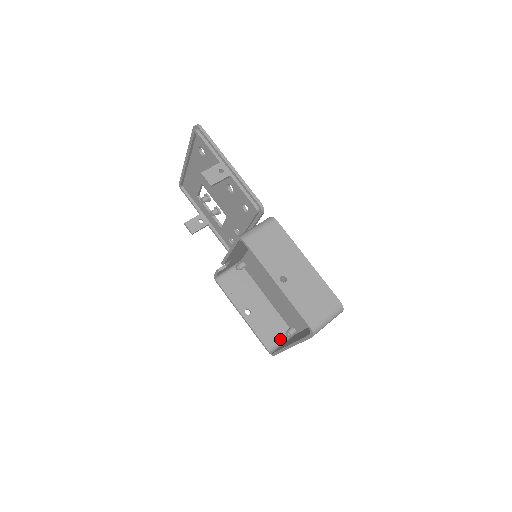
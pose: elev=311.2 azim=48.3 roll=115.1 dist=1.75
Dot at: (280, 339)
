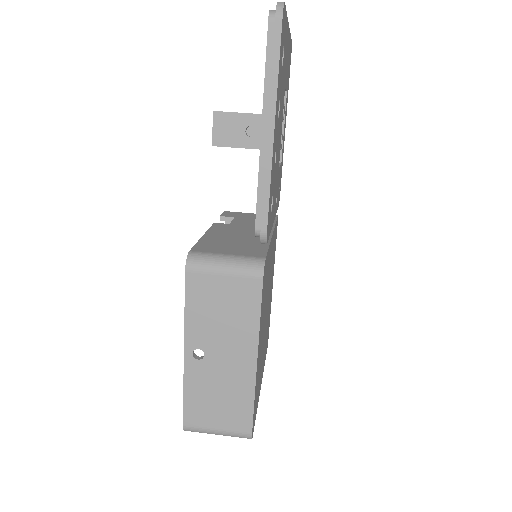
Dot at: occluded
